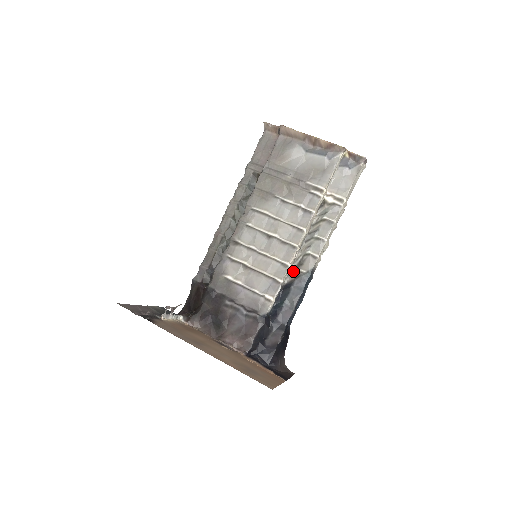
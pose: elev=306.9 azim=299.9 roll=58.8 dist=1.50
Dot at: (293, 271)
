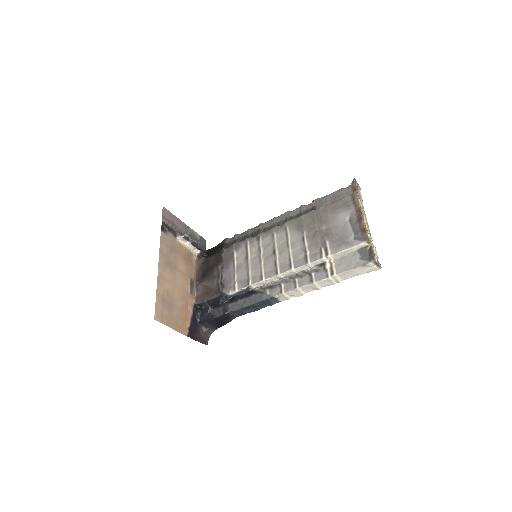
Dot at: (265, 287)
